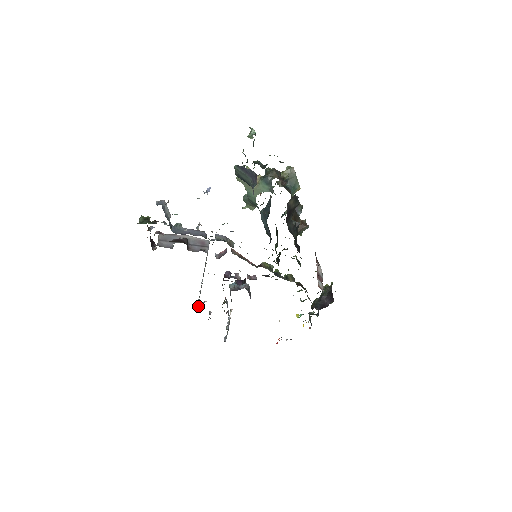
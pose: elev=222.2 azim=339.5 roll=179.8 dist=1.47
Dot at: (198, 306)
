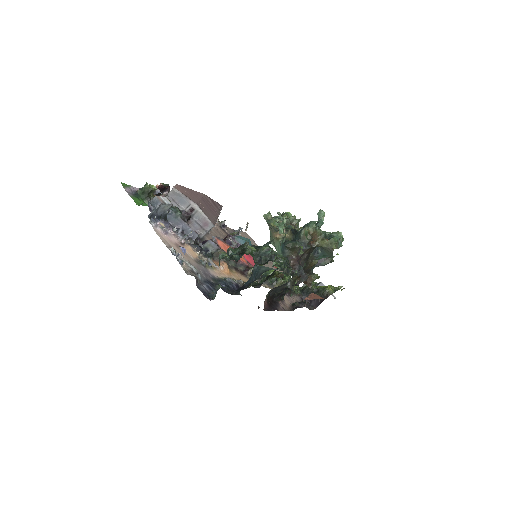
Dot at: occluded
